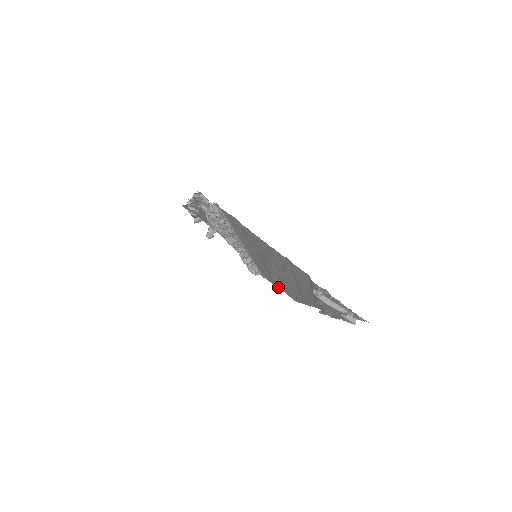
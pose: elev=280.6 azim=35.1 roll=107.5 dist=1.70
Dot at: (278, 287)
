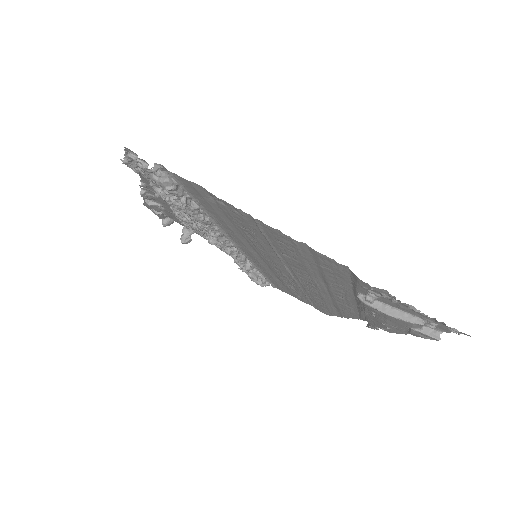
Dot at: (298, 298)
